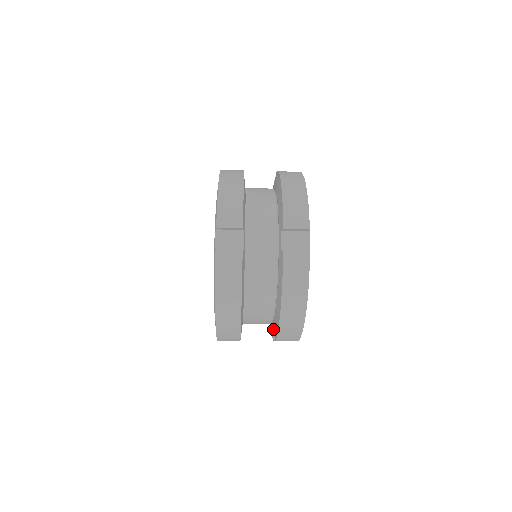
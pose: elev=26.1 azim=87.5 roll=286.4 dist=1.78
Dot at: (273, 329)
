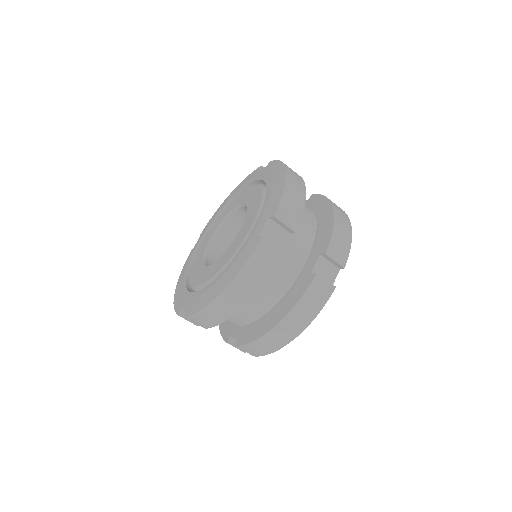
Dot at: (238, 333)
